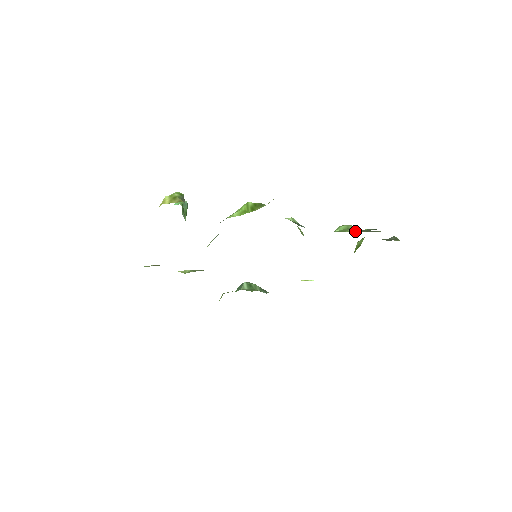
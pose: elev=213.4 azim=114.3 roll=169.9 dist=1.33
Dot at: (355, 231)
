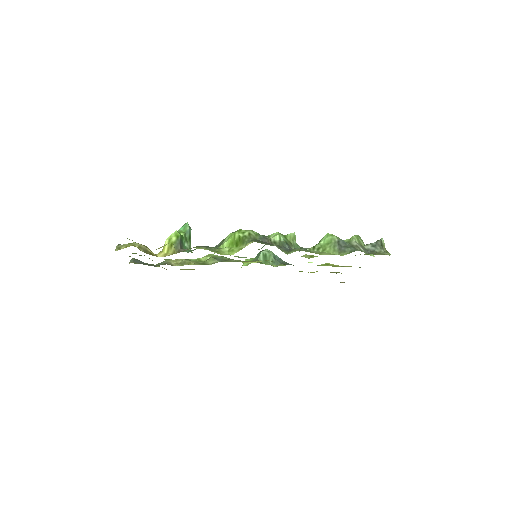
Dot at: (332, 252)
